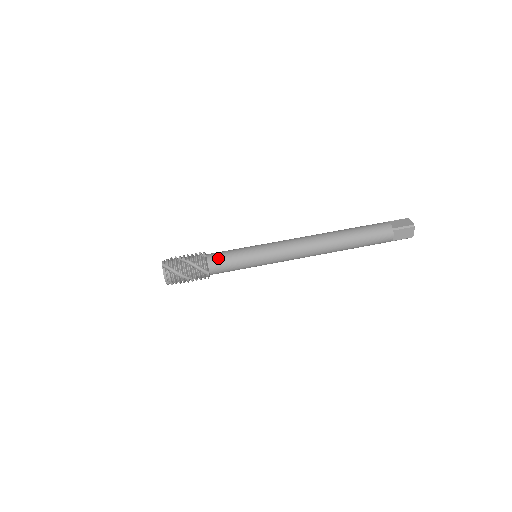
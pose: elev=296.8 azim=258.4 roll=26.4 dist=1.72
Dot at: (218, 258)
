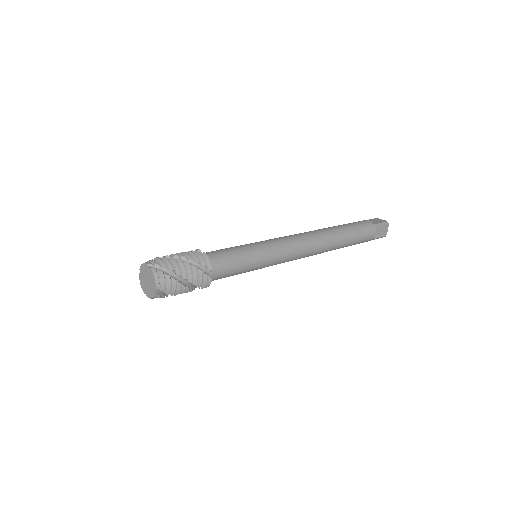
Dot at: occluded
